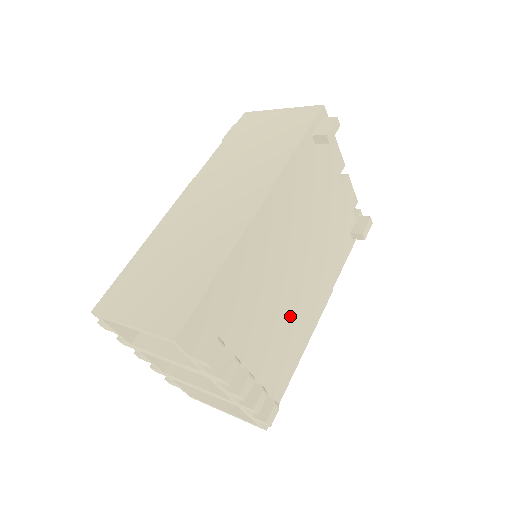
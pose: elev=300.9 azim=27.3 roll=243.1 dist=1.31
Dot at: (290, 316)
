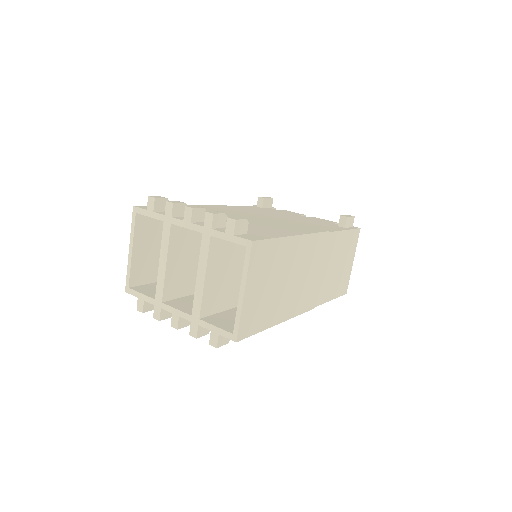
Dot at: occluded
